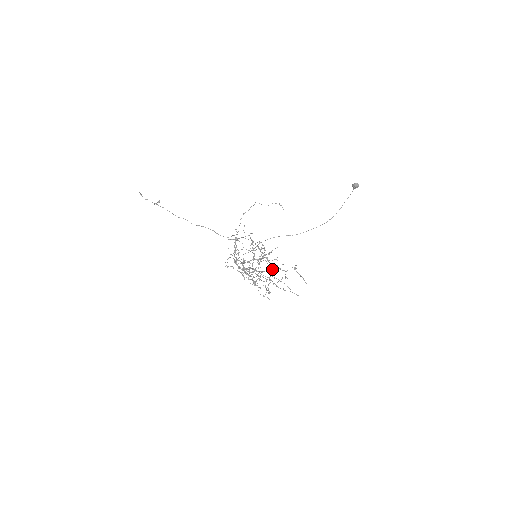
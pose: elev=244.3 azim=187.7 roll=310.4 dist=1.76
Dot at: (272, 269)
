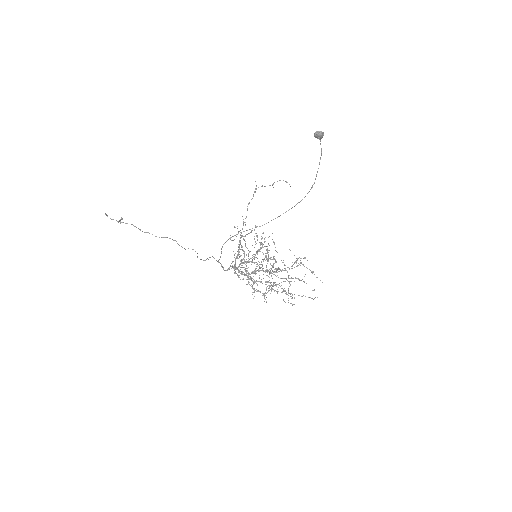
Dot at: occluded
